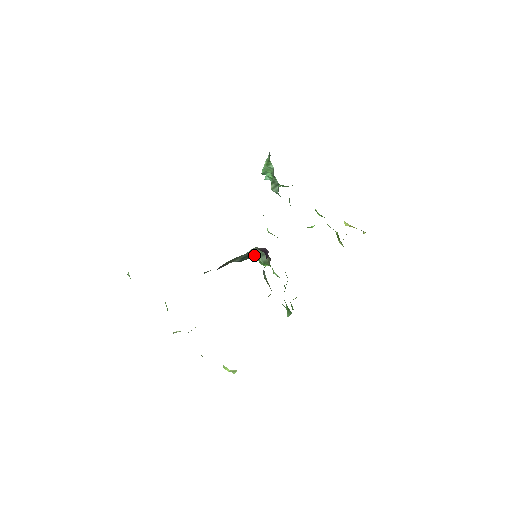
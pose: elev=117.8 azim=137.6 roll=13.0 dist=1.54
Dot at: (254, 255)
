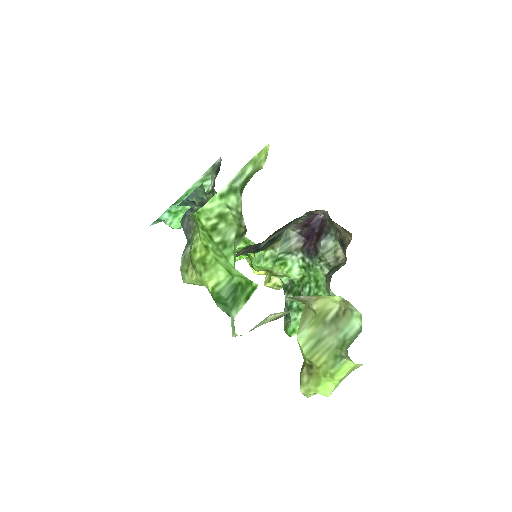
Dot at: (269, 245)
